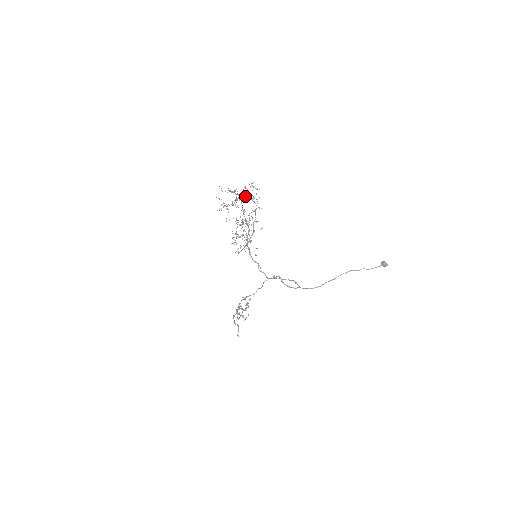
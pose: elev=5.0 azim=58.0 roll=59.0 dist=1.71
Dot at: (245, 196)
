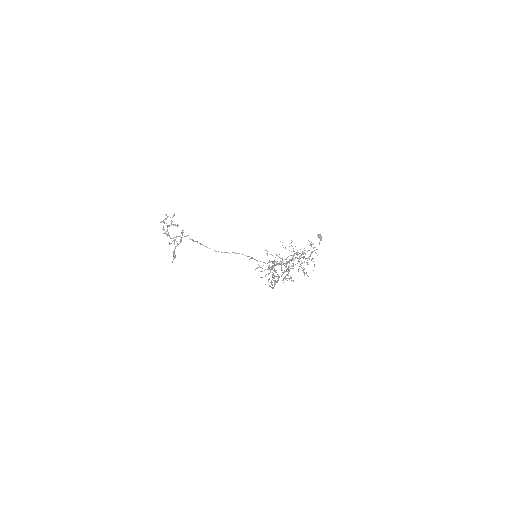
Dot at: (301, 254)
